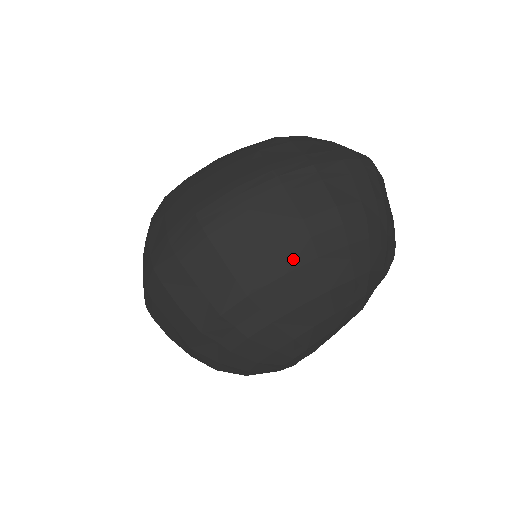
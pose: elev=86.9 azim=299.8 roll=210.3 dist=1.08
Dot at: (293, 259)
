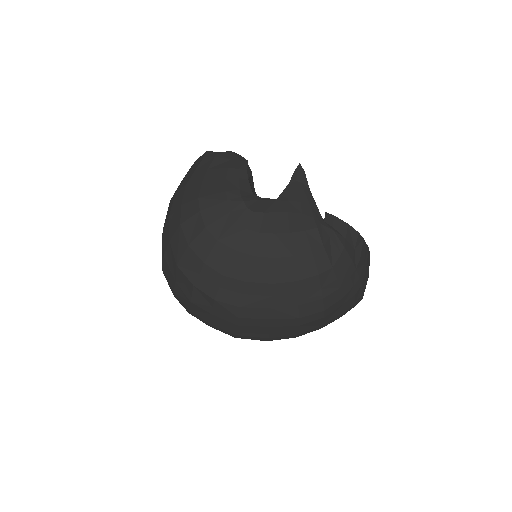
Dot at: occluded
